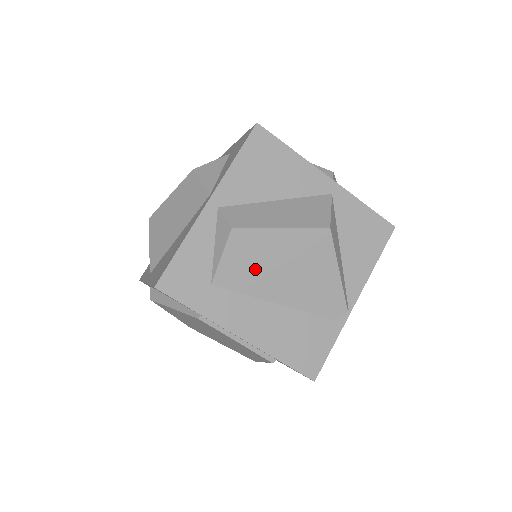
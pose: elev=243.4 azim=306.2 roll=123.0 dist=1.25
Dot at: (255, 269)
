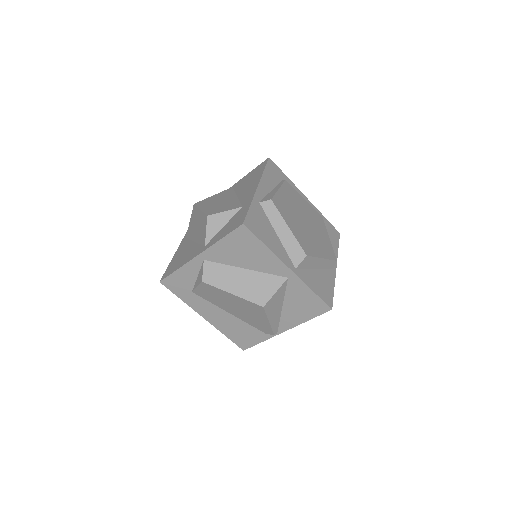
Dot at: (217, 299)
